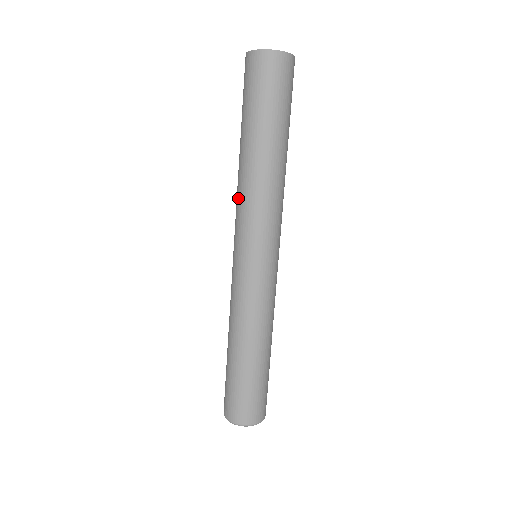
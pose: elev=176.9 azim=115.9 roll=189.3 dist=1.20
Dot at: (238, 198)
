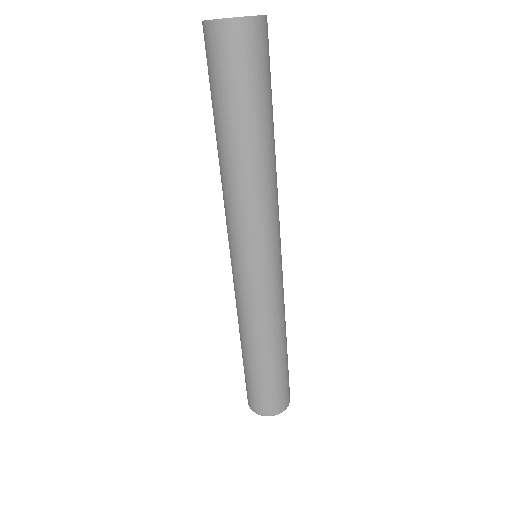
Dot at: (223, 199)
